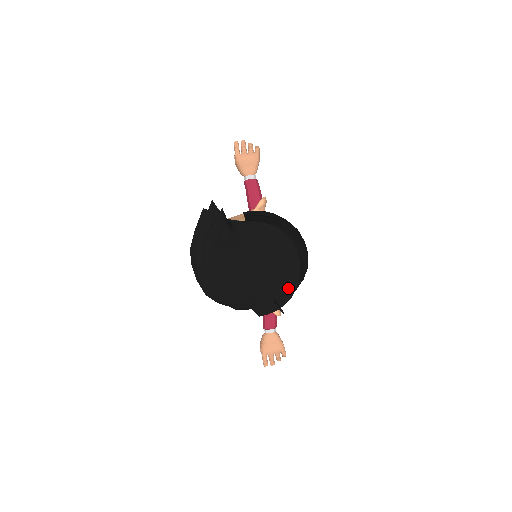
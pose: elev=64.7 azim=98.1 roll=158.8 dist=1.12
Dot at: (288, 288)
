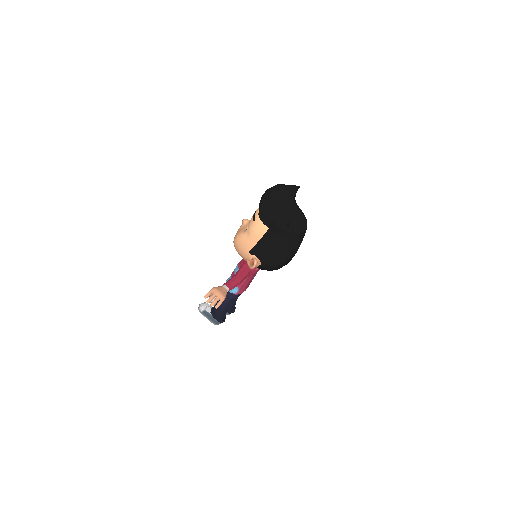
Dot at: (294, 229)
